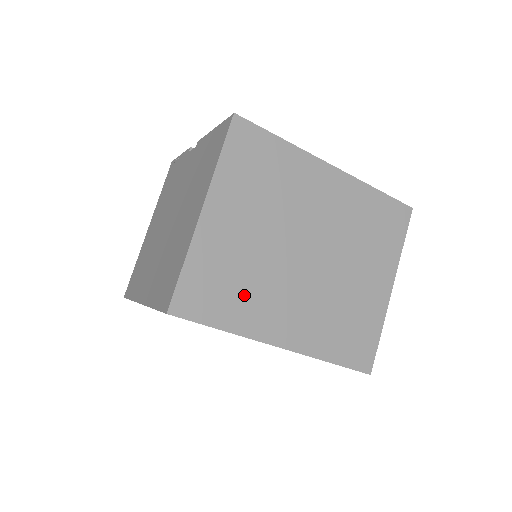
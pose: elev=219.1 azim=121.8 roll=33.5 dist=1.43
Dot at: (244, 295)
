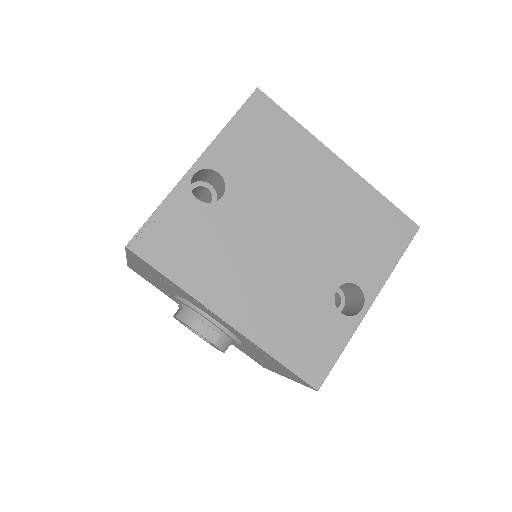
Dot at: occluded
